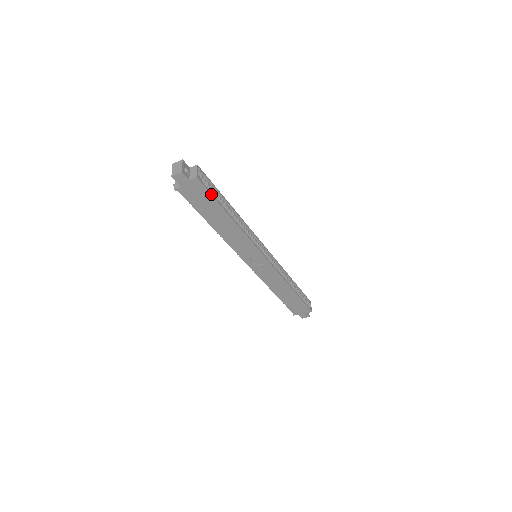
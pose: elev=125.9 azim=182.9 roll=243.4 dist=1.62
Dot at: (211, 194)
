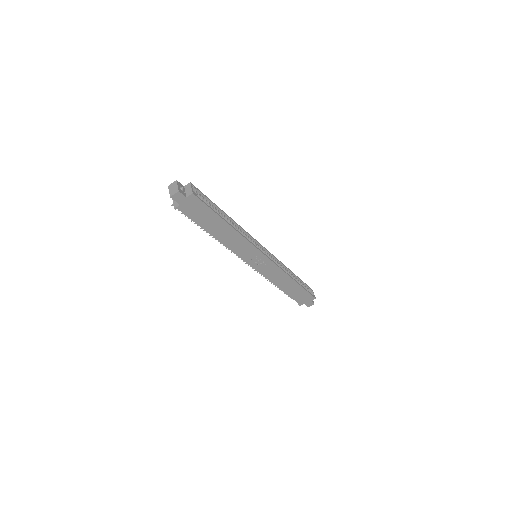
Dot at: (207, 206)
